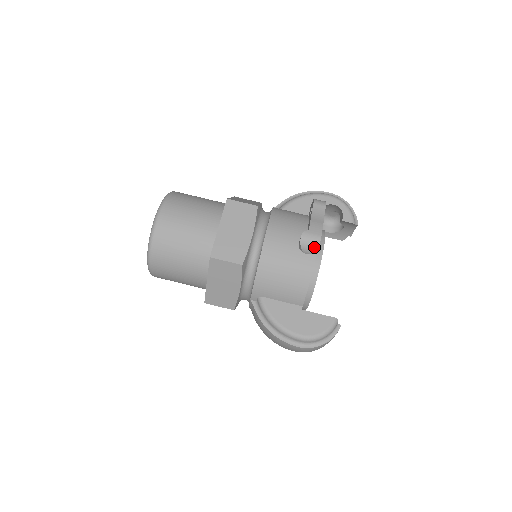
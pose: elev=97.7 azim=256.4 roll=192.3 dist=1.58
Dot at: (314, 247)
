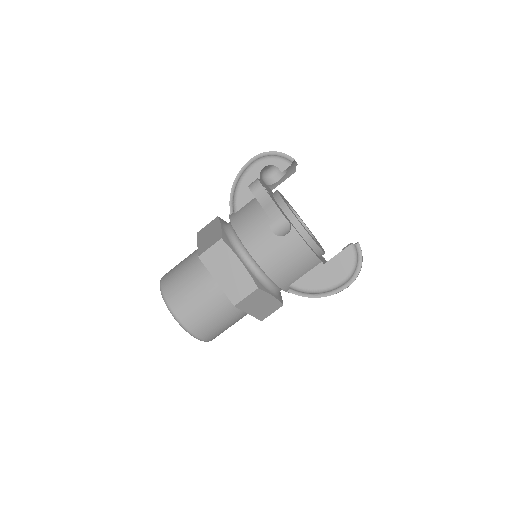
Dot at: (287, 227)
